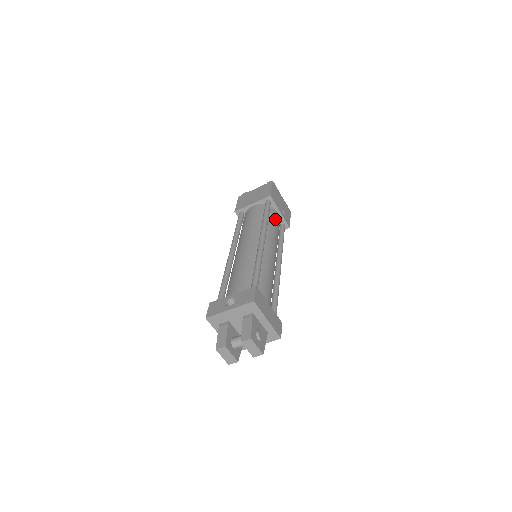
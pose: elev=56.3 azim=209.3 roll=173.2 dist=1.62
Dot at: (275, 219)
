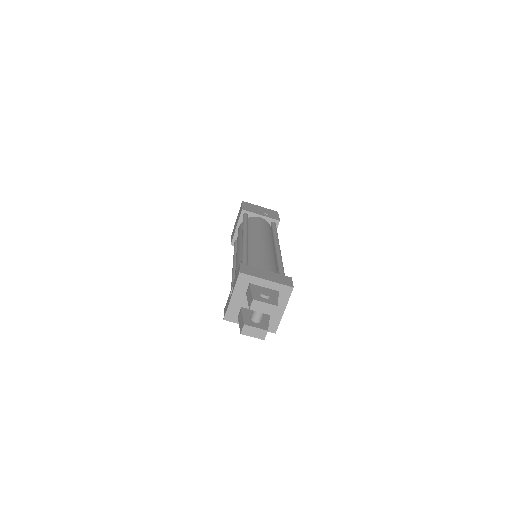
Dot at: (257, 222)
